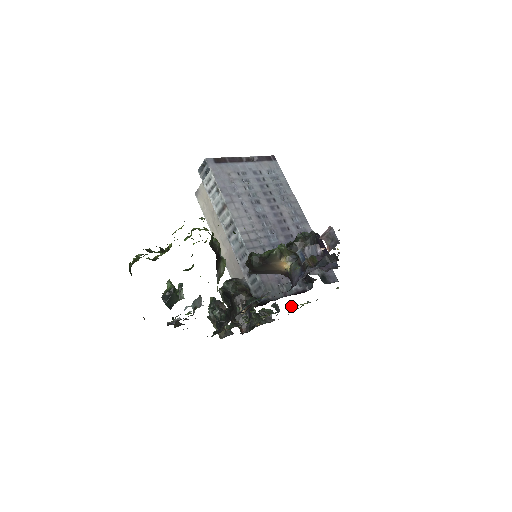
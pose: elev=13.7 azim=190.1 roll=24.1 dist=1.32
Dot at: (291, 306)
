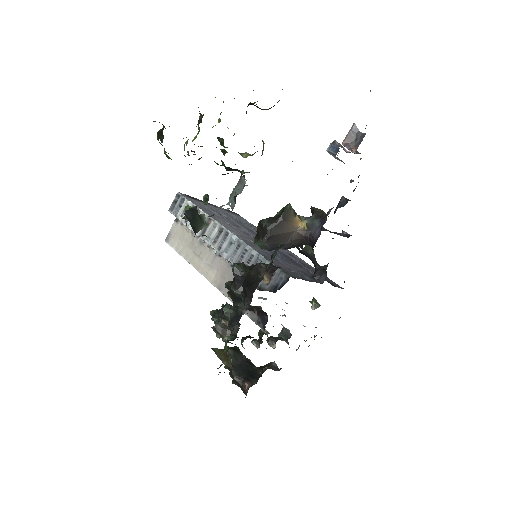
Dot at: occluded
